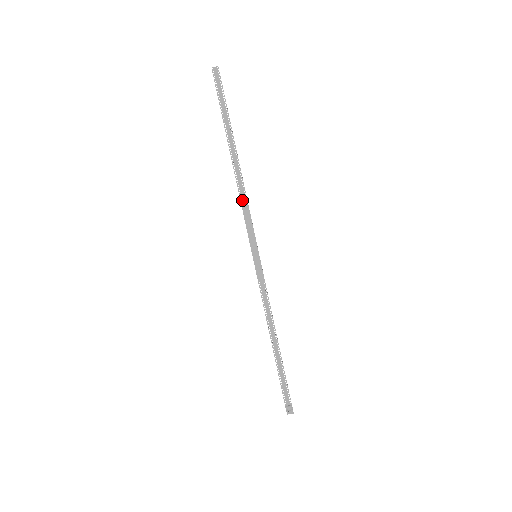
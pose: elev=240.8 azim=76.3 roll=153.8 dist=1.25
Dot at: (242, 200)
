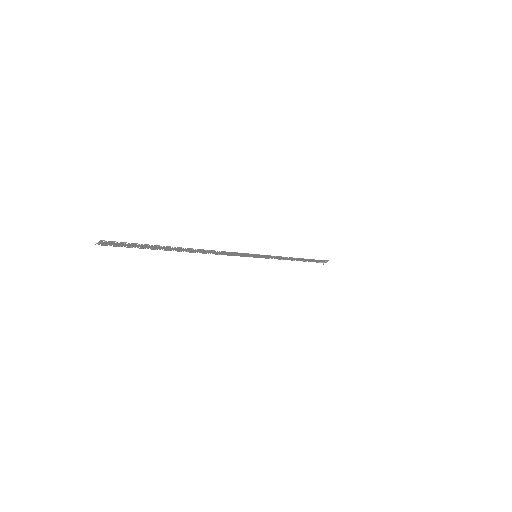
Dot at: (219, 254)
